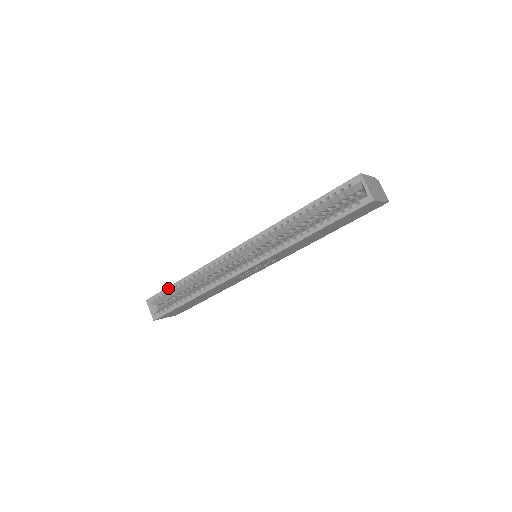
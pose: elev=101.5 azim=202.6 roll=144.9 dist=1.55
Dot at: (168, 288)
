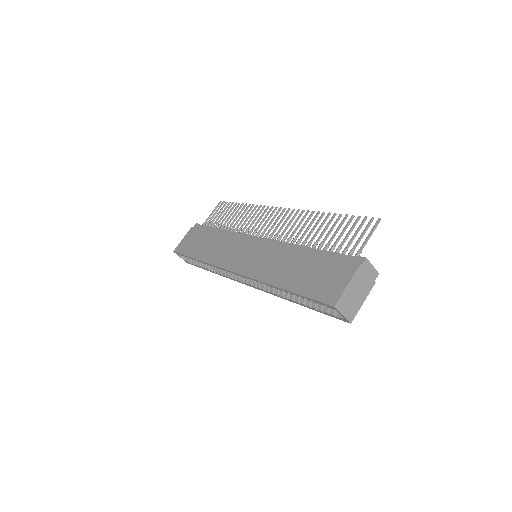
Dot at: (187, 257)
